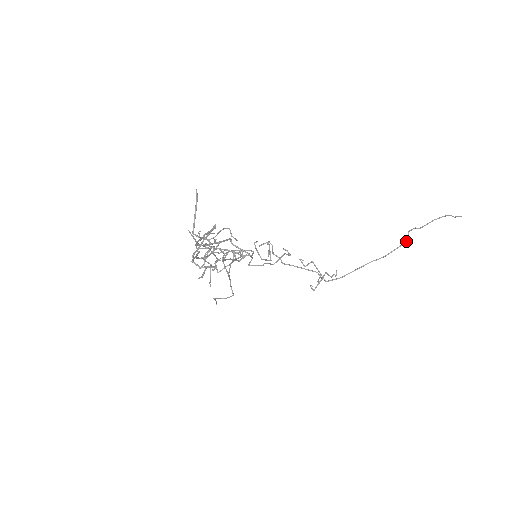
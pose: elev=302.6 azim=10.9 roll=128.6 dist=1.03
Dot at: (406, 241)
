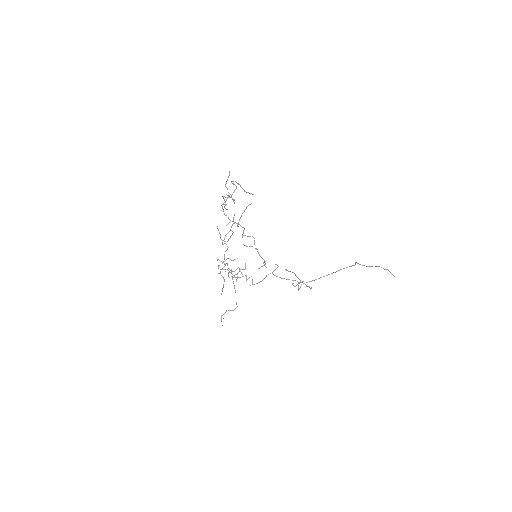
Dot at: (354, 265)
